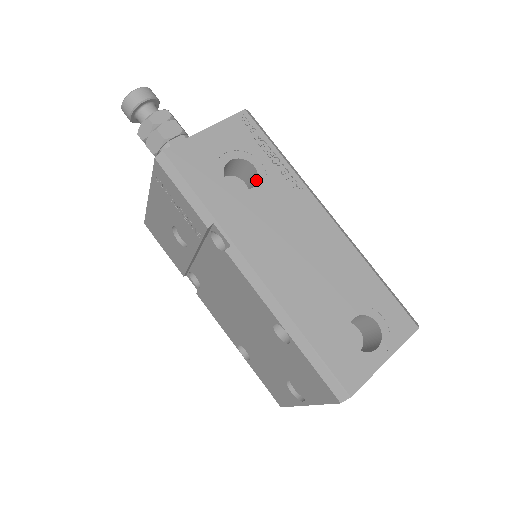
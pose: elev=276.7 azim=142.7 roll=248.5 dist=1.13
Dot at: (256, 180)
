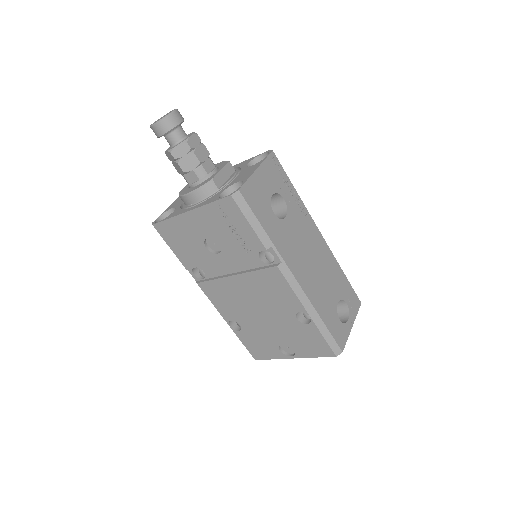
Dot at: (284, 209)
